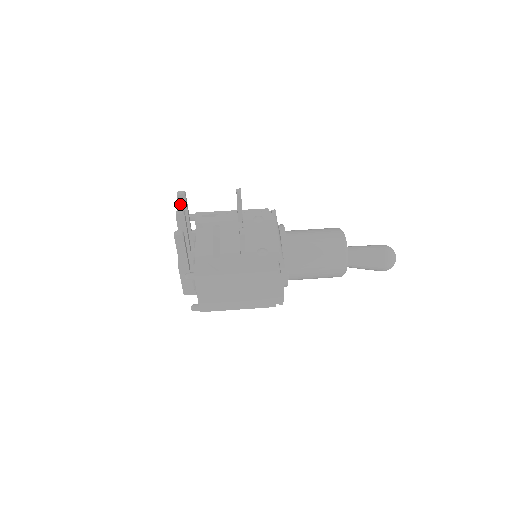
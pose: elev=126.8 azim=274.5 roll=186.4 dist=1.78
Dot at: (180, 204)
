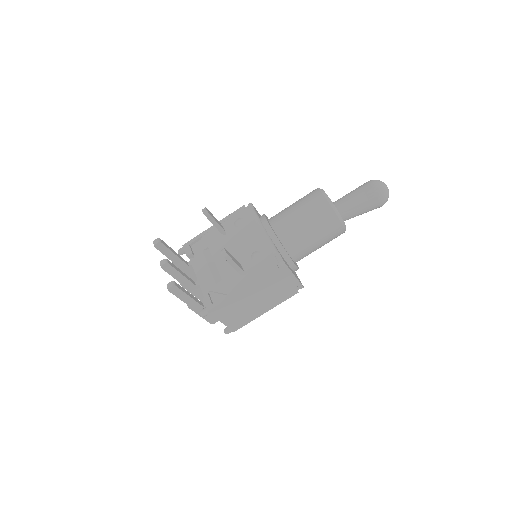
Dot at: (162, 251)
